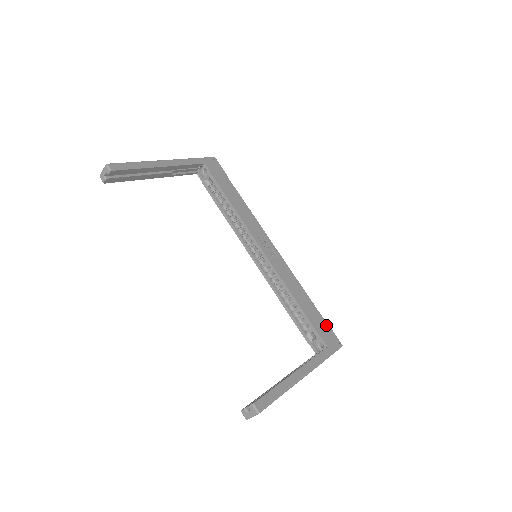
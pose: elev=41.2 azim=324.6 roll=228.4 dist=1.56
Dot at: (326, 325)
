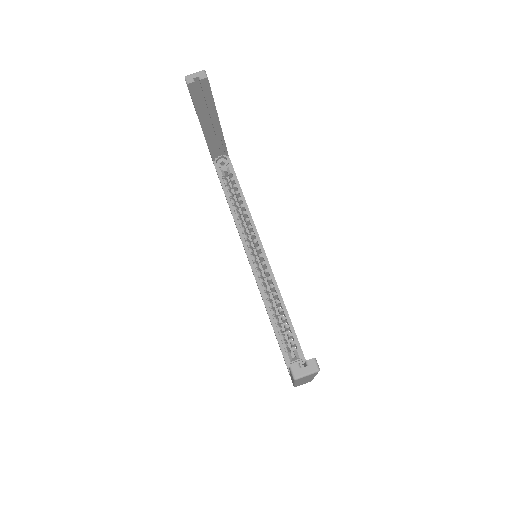
Dot at: occluded
